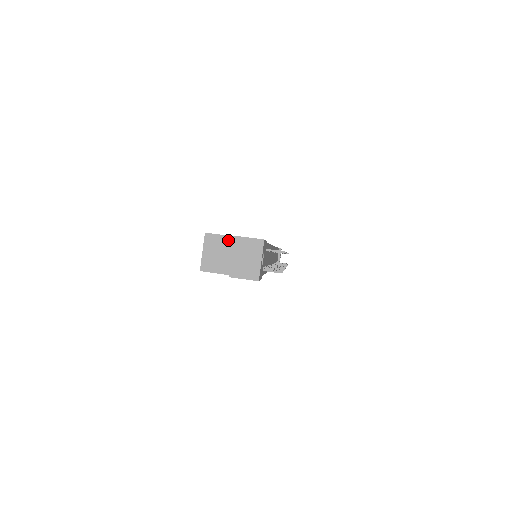
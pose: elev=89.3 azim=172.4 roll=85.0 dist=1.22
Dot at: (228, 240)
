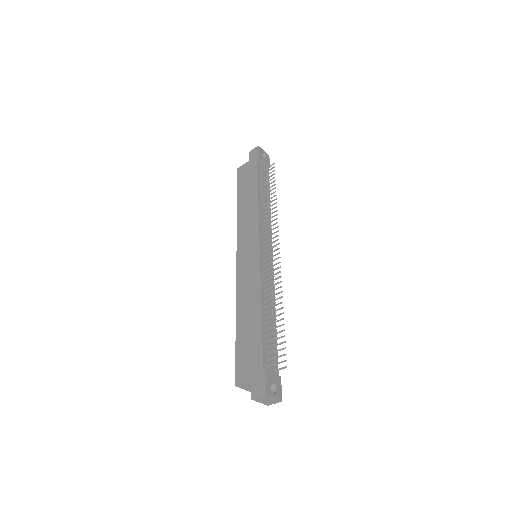
Dot at: (248, 383)
